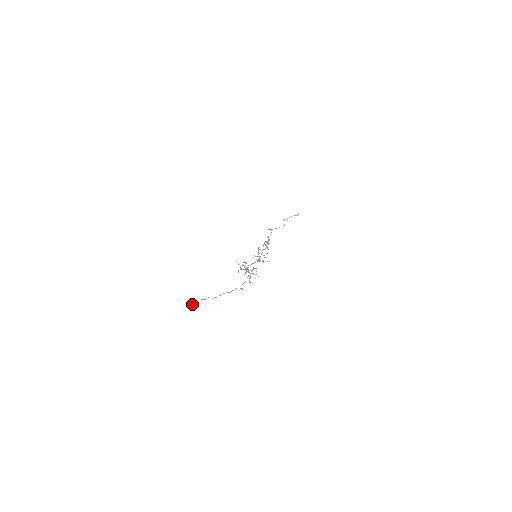
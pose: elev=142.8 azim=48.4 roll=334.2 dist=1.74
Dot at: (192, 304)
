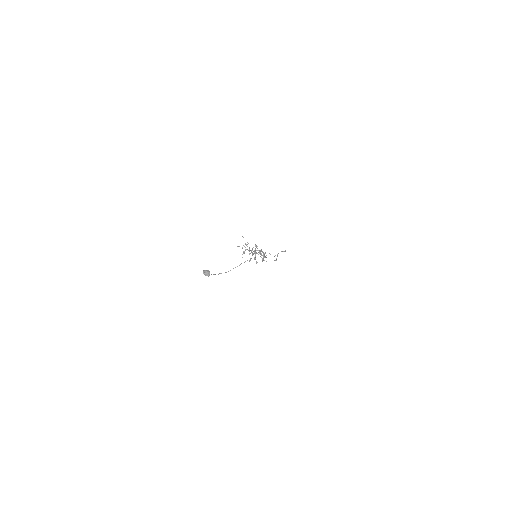
Dot at: (205, 273)
